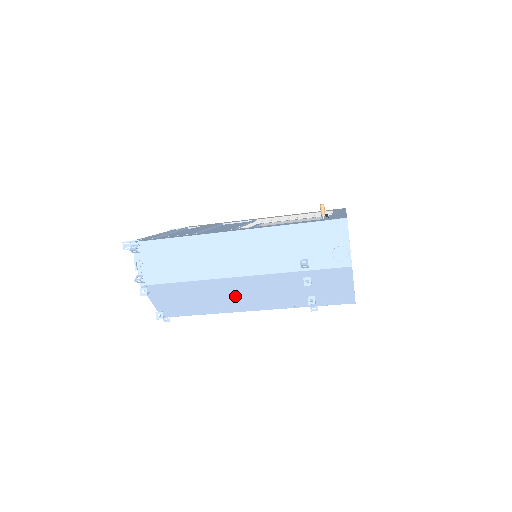
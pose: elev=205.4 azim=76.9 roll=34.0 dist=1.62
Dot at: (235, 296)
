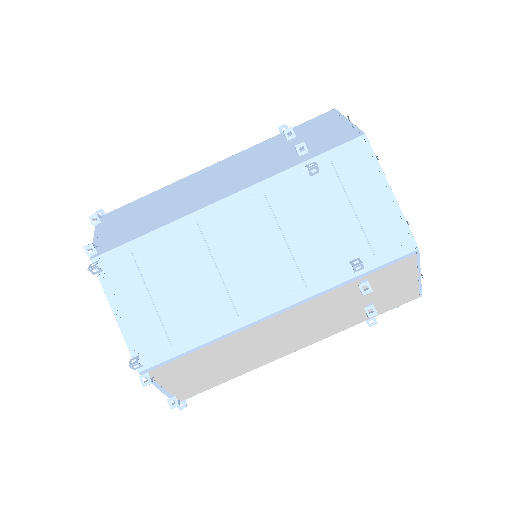
Dot at: (203, 188)
